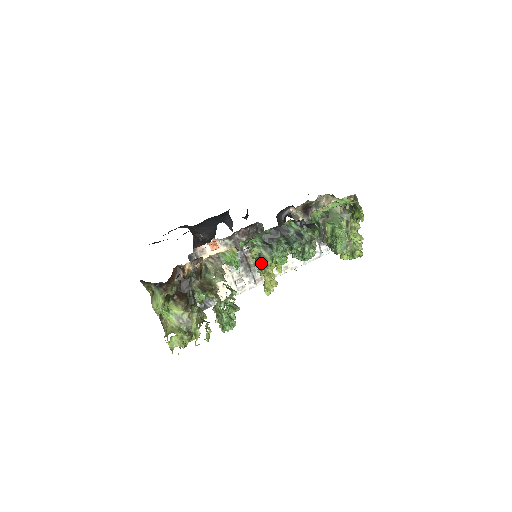
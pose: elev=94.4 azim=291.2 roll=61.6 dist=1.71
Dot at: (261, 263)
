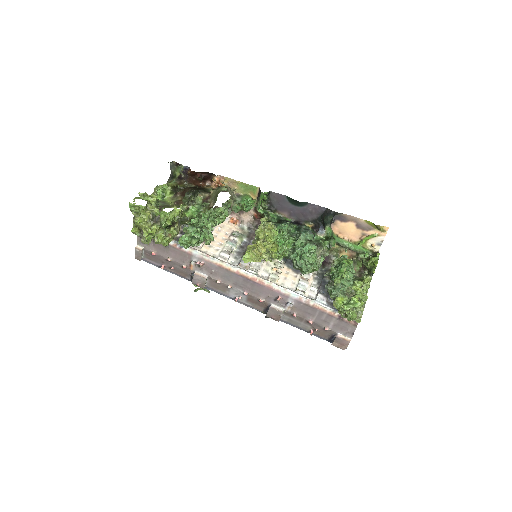
Dot at: occluded
